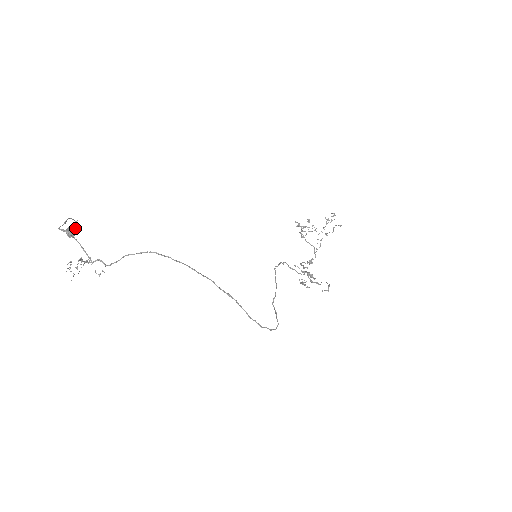
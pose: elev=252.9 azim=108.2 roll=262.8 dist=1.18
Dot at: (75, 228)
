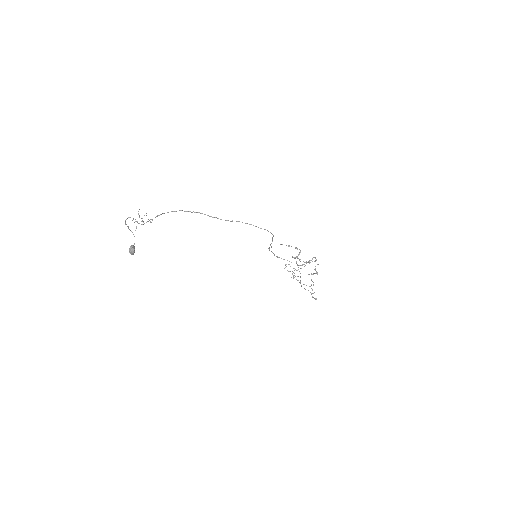
Dot at: (134, 247)
